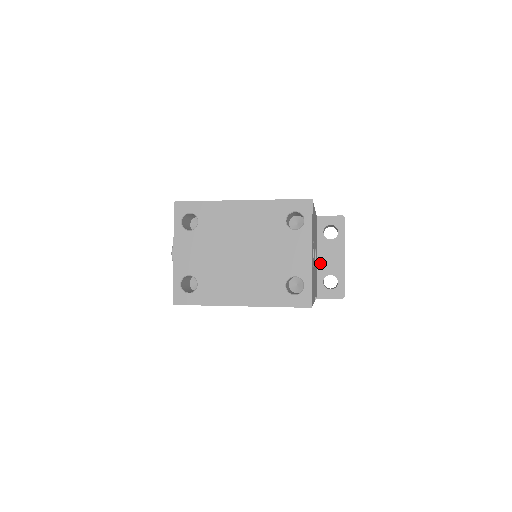
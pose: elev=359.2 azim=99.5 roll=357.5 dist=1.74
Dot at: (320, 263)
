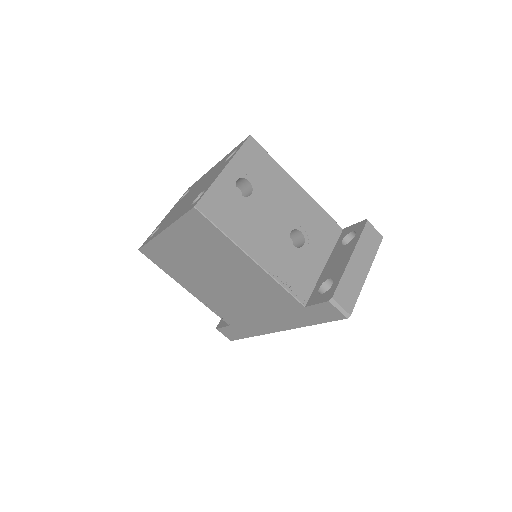
Dot at: (325, 270)
